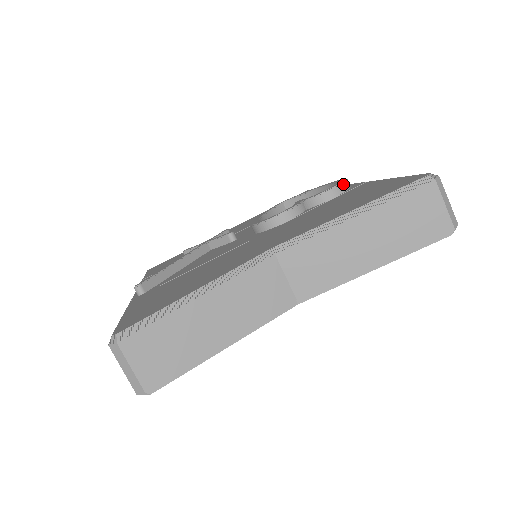
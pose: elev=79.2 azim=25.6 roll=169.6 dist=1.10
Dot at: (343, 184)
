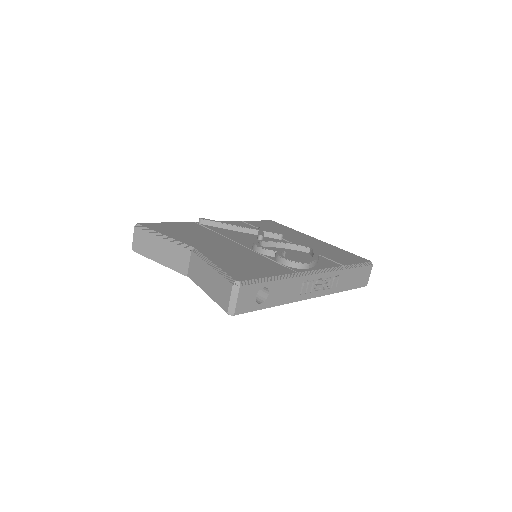
Dot at: (292, 262)
